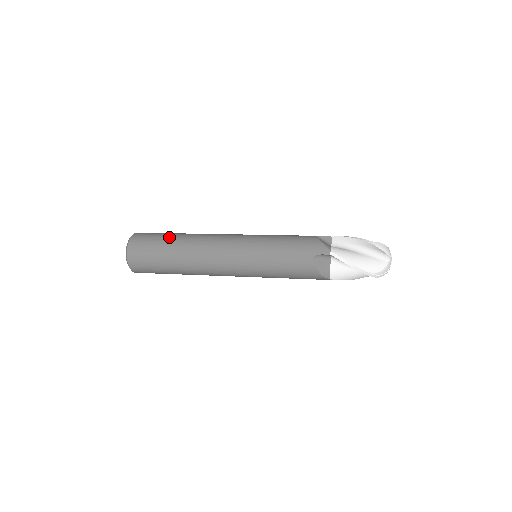
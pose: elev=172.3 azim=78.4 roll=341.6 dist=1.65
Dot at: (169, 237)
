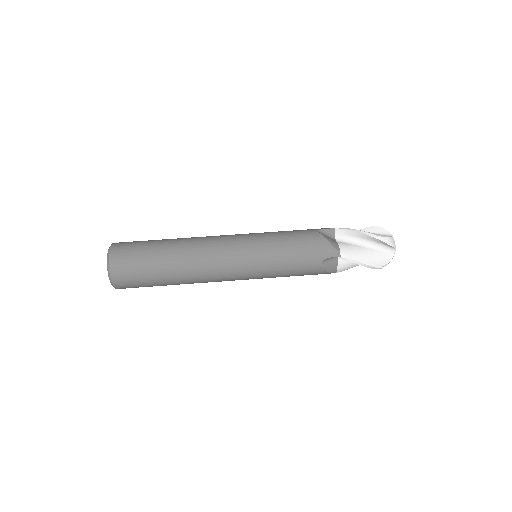
Dot at: (157, 252)
